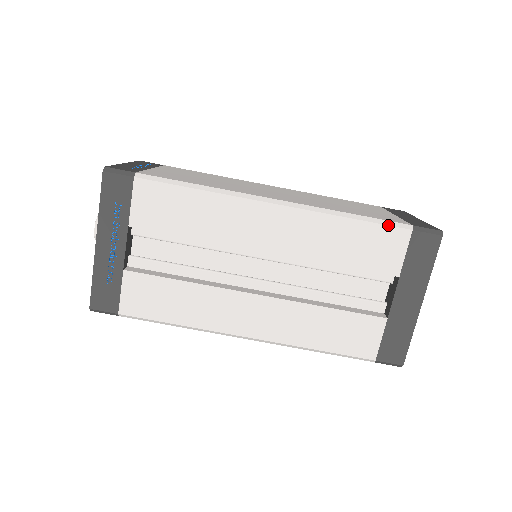
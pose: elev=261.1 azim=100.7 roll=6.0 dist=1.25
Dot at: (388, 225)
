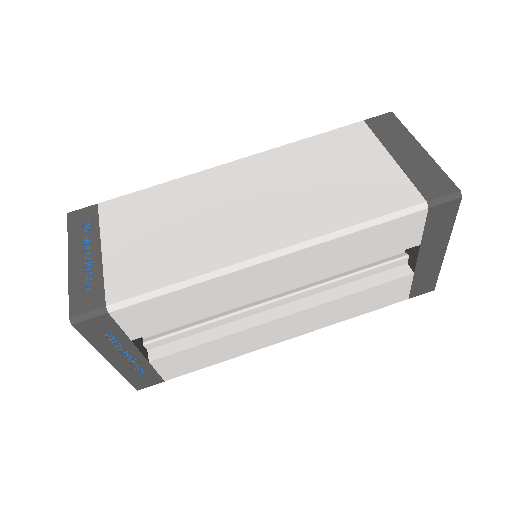
Dot at: (401, 217)
